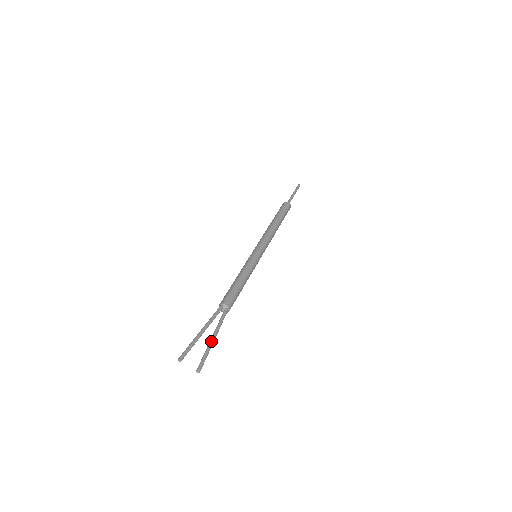
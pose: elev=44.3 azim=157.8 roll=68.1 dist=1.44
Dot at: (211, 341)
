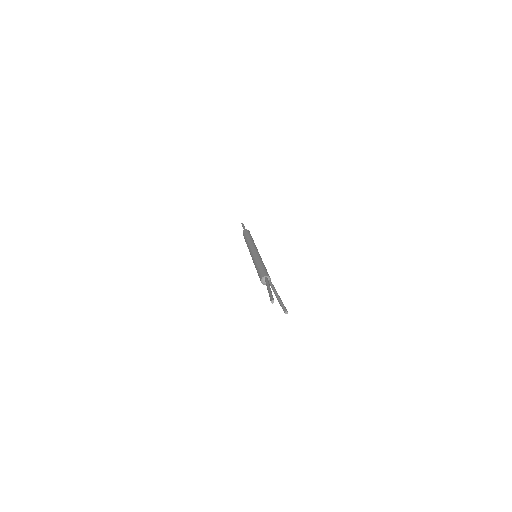
Dot at: (279, 296)
